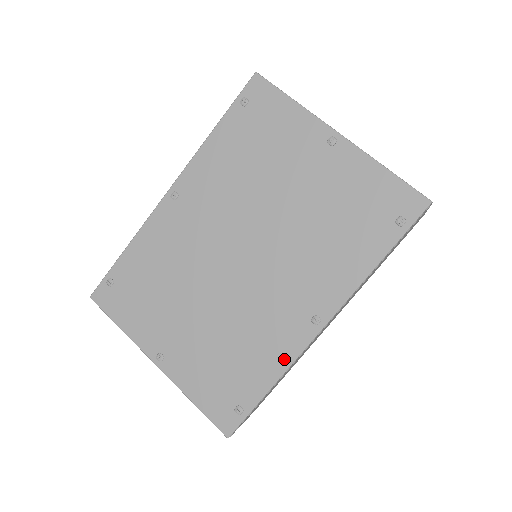
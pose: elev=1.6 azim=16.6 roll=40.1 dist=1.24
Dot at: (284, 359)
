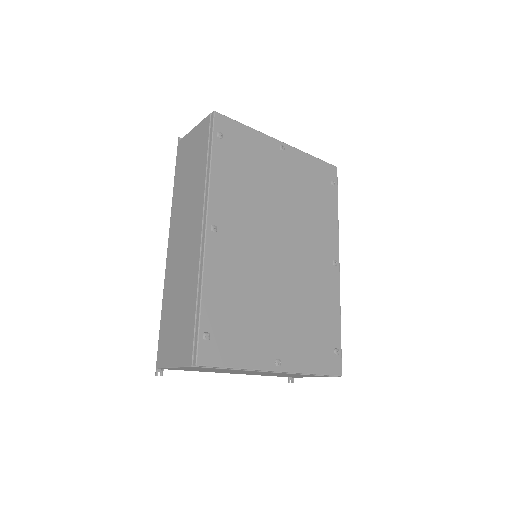
Dot at: (336, 298)
